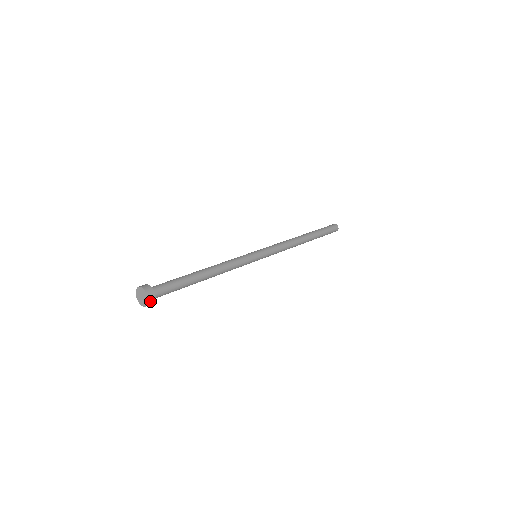
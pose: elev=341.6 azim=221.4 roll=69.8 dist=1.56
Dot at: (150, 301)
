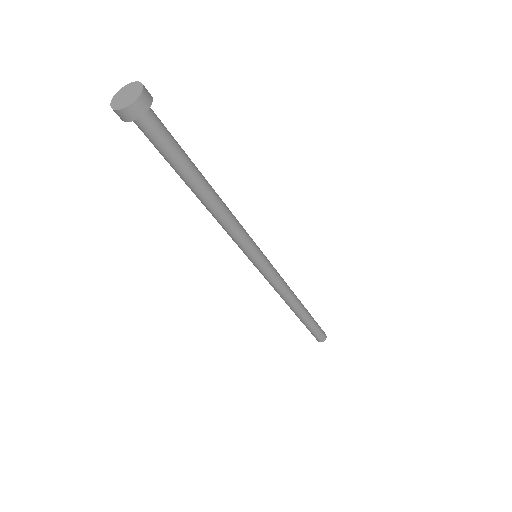
Dot at: (135, 106)
